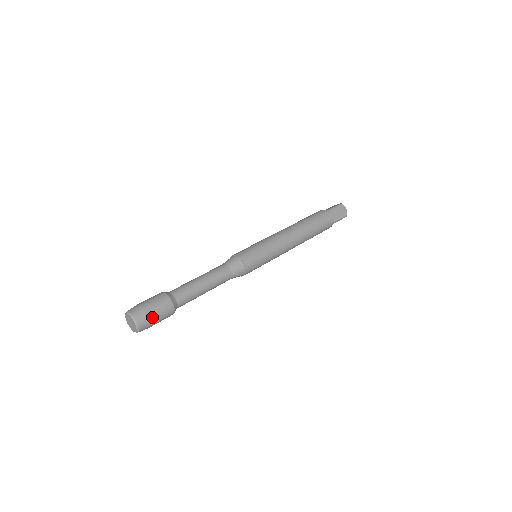
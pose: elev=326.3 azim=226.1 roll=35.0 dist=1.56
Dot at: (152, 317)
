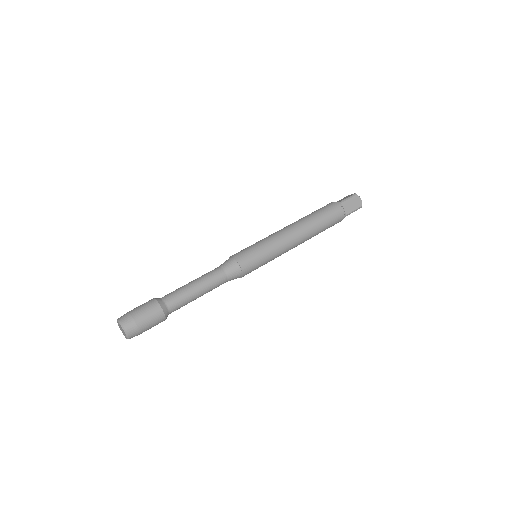
Dot at: (141, 325)
